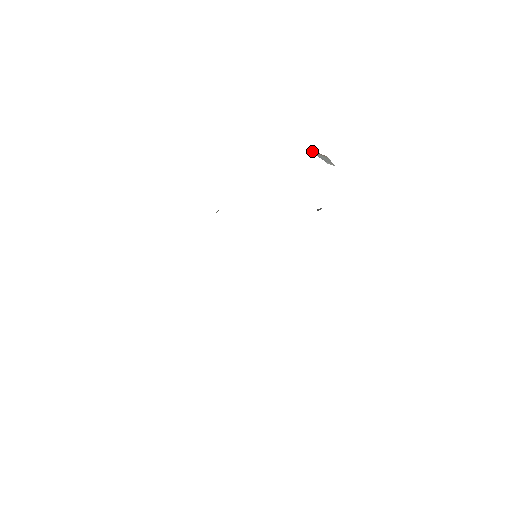
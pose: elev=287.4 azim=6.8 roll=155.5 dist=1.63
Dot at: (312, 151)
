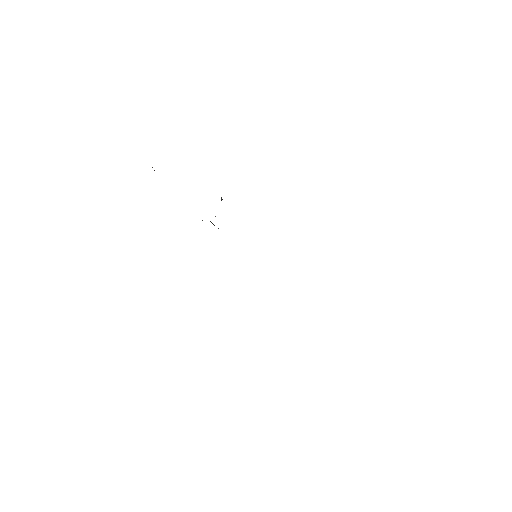
Dot at: occluded
